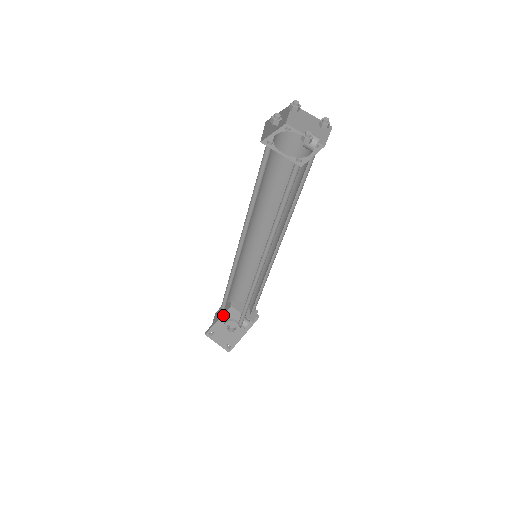
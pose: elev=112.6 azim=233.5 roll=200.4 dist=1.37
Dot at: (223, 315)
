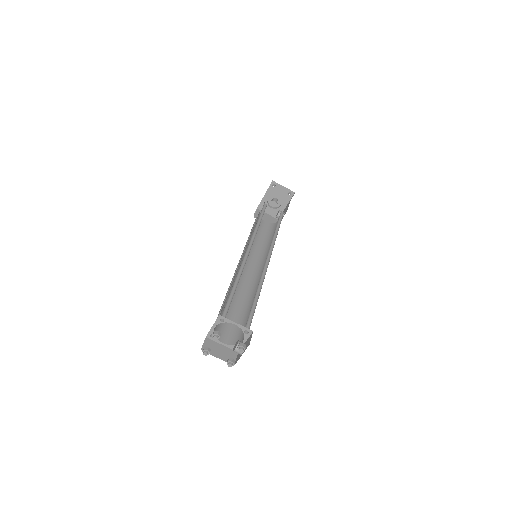
Dot at: (265, 194)
